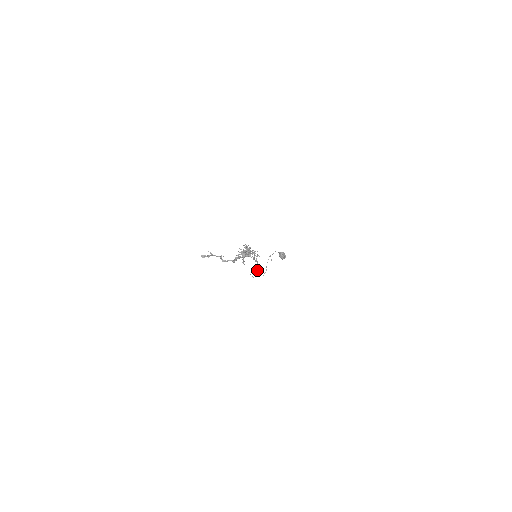
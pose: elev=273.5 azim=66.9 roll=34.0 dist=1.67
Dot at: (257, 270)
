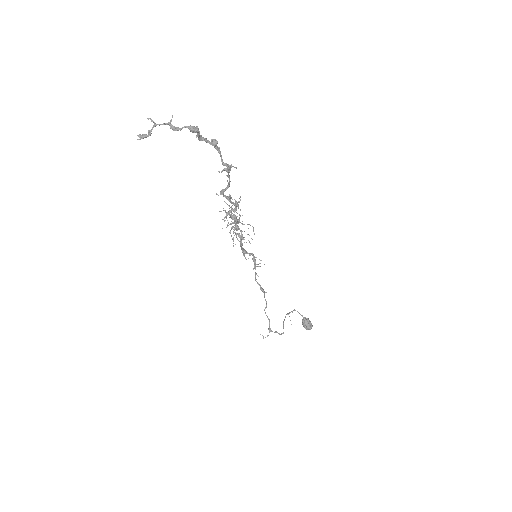
Dot at: (268, 319)
